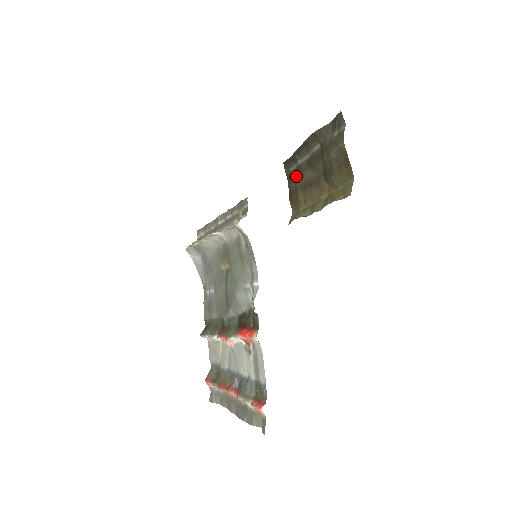
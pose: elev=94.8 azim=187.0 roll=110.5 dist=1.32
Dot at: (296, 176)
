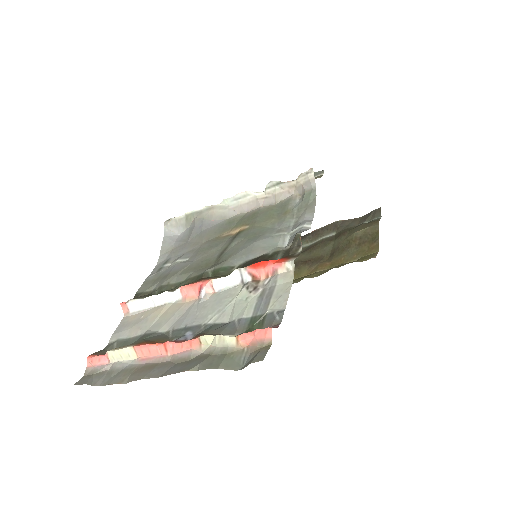
Dot at: occluded
